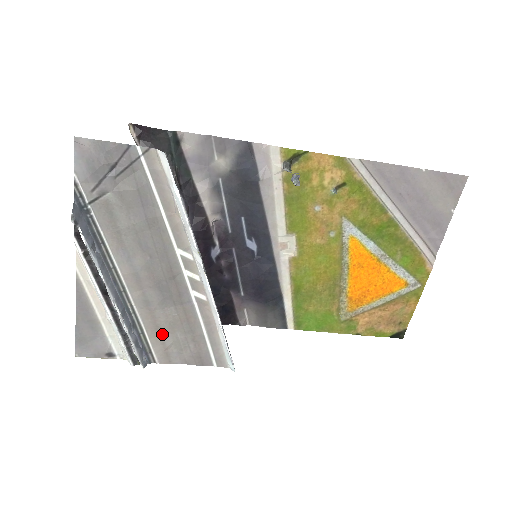
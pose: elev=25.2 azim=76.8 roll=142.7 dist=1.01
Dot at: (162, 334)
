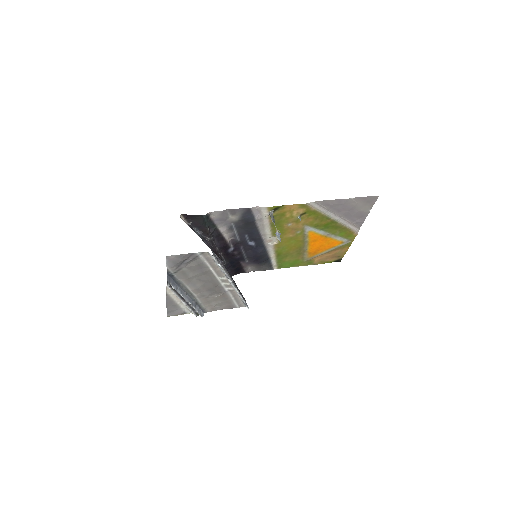
Dot at: (211, 303)
